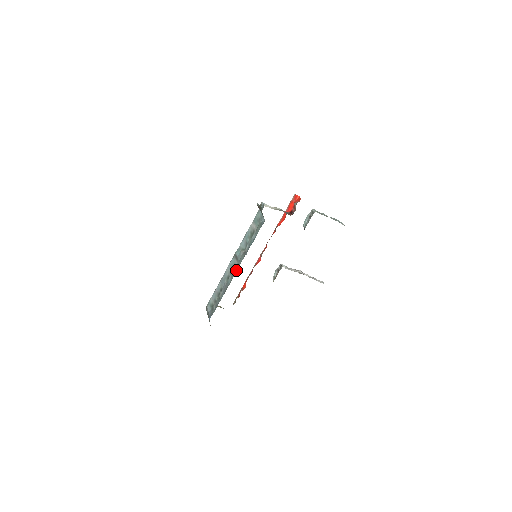
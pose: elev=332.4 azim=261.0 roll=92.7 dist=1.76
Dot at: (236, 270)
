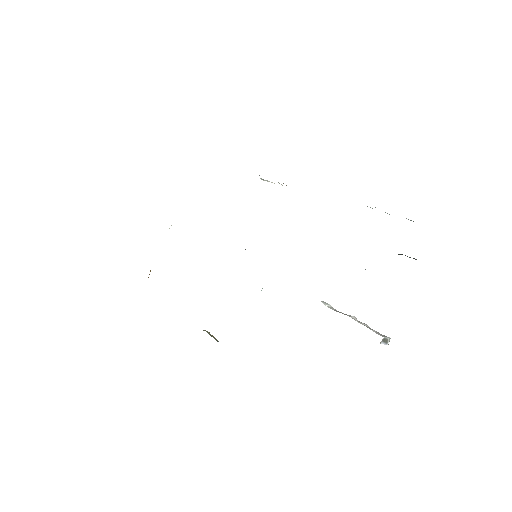
Dot at: occluded
